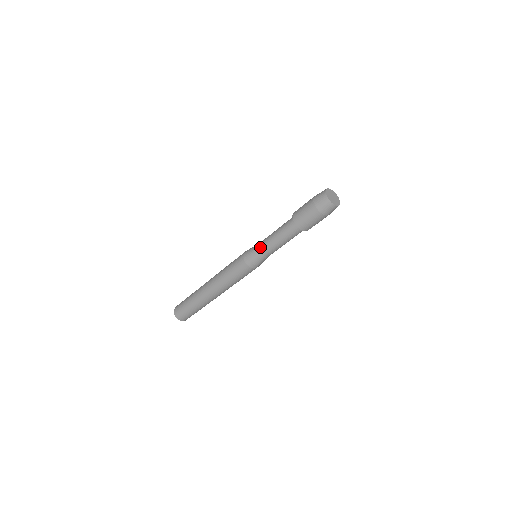
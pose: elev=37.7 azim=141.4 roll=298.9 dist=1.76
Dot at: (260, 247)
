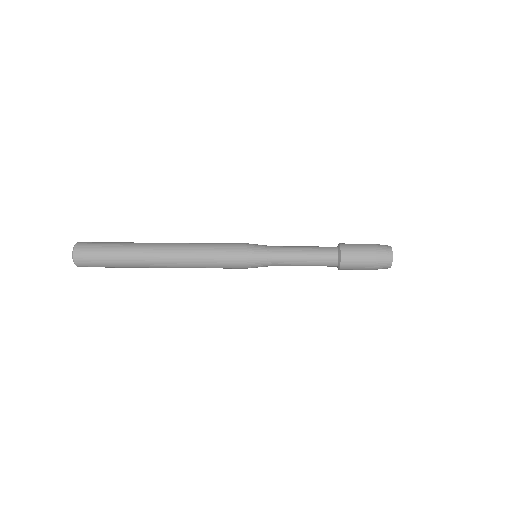
Dot at: (276, 261)
